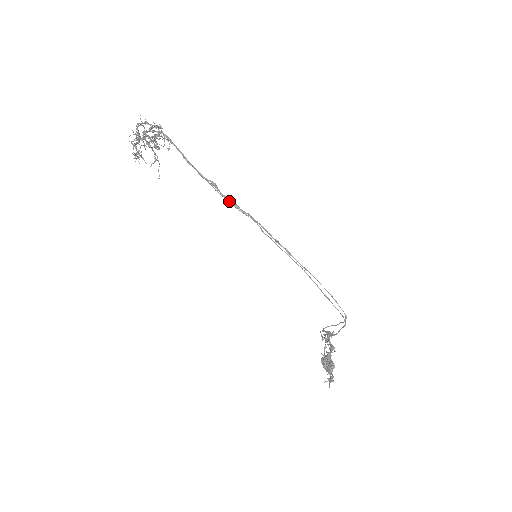
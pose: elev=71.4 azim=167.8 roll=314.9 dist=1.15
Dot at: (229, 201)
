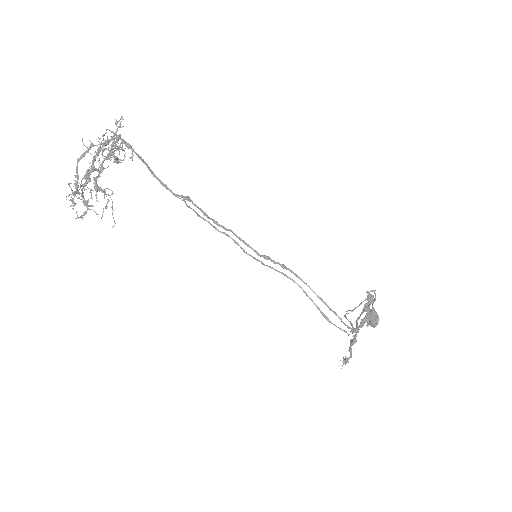
Dot at: (204, 219)
